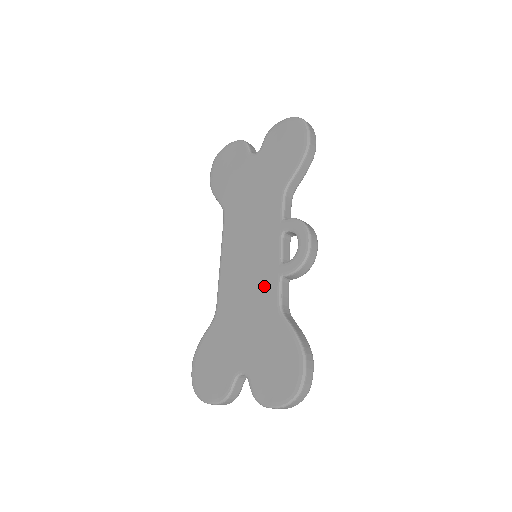
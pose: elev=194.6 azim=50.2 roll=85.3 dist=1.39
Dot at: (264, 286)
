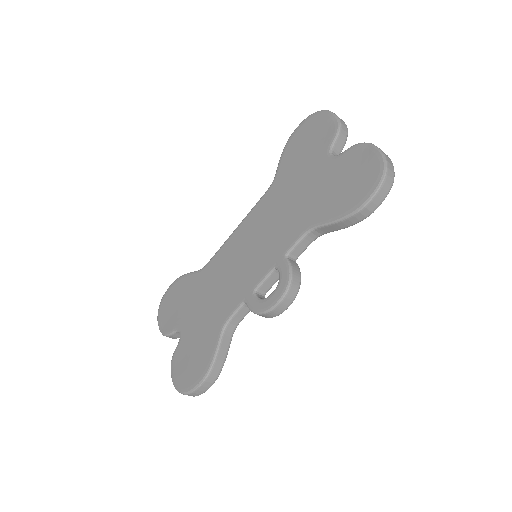
Dot at: (233, 293)
